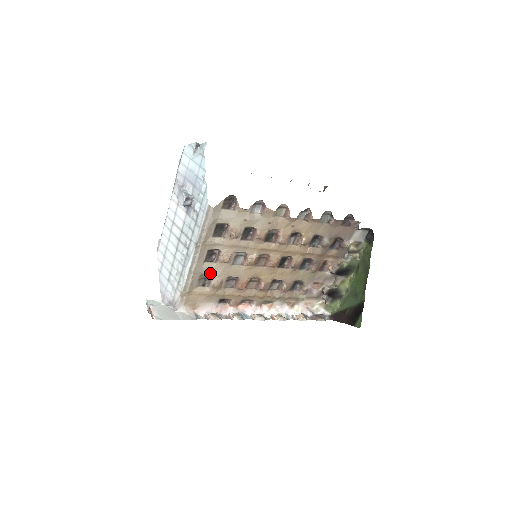
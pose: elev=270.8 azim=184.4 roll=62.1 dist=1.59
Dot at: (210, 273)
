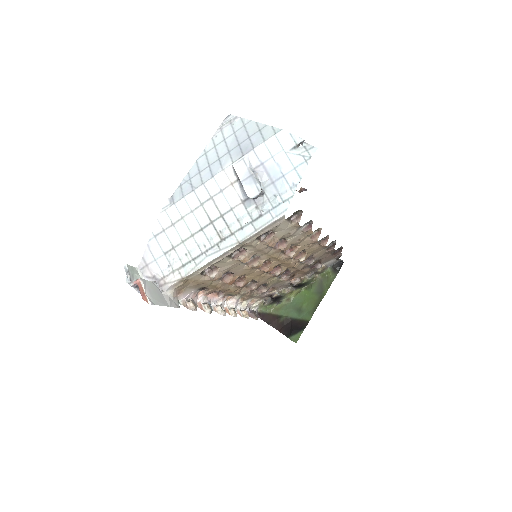
Dot at: (219, 266)
